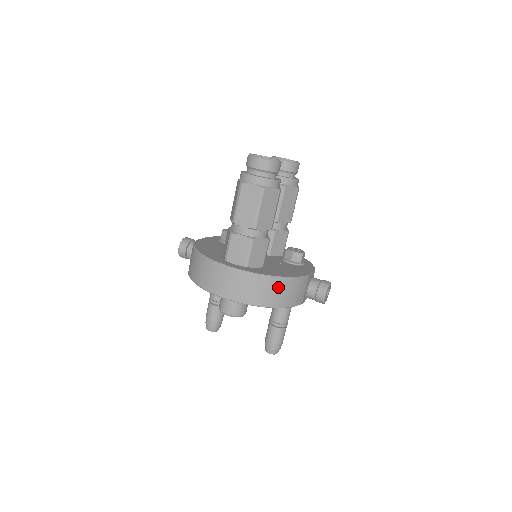
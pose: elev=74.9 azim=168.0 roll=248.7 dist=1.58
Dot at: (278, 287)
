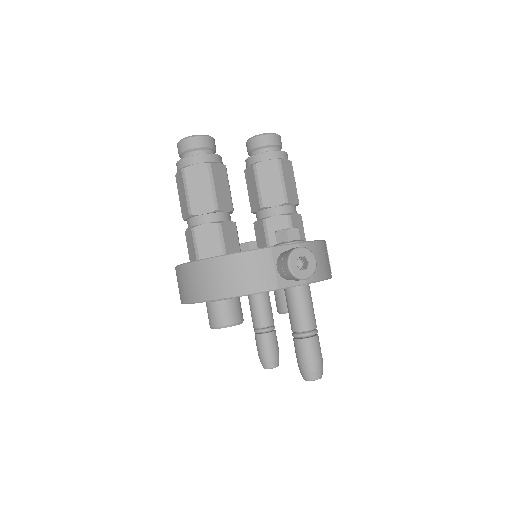
Dot at: (219, 270)
